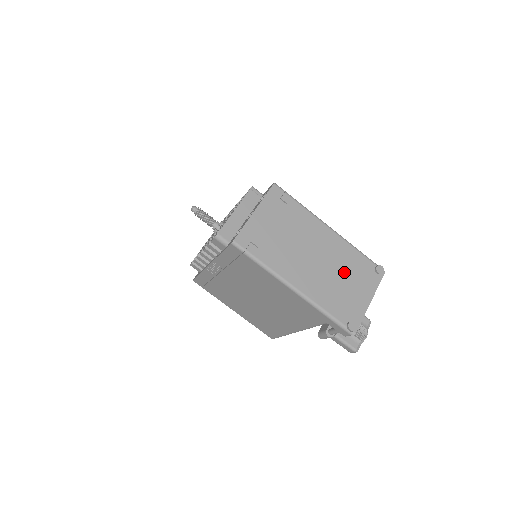
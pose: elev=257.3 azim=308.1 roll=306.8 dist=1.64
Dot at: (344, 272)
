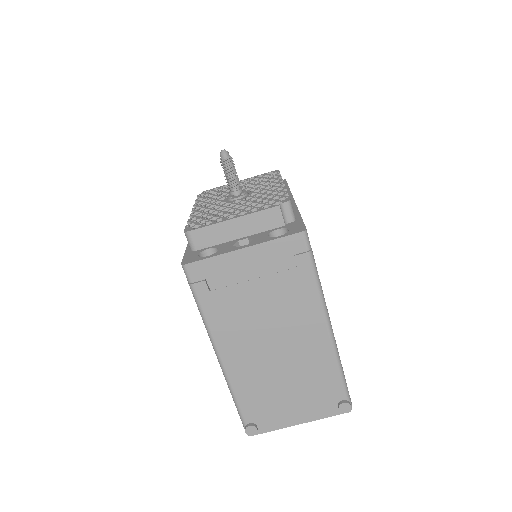
Dot at: (297, 380)
